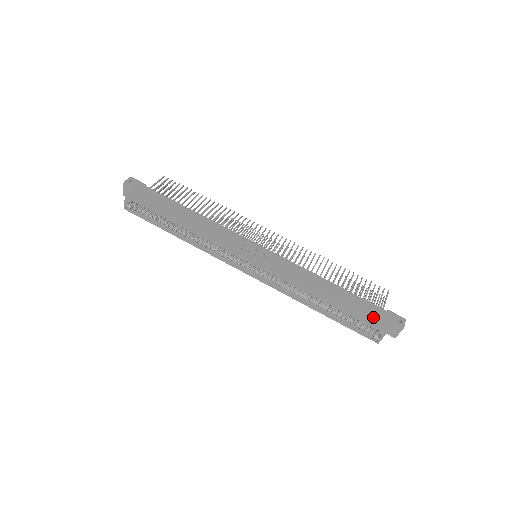
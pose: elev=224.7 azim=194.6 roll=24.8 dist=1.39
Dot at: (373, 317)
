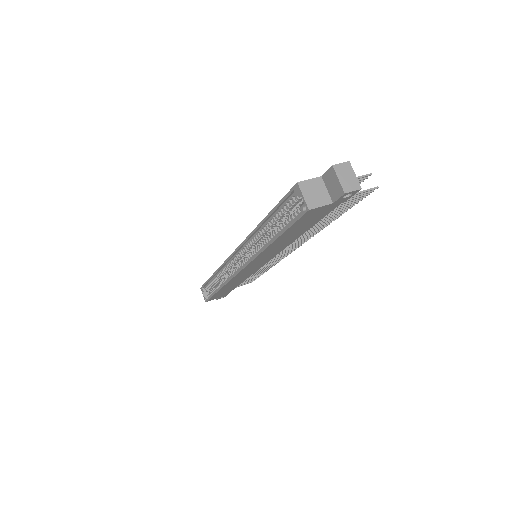
Dot at: occluded
